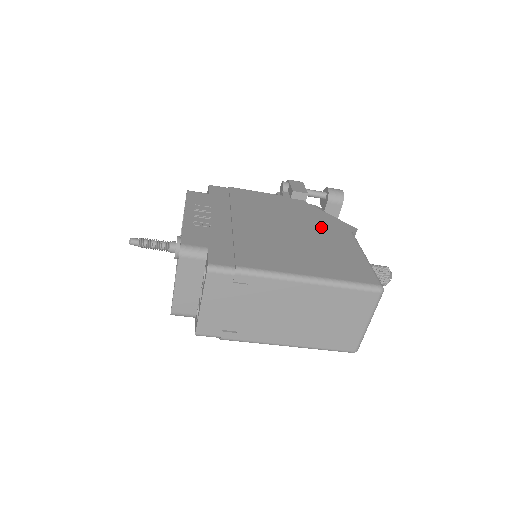
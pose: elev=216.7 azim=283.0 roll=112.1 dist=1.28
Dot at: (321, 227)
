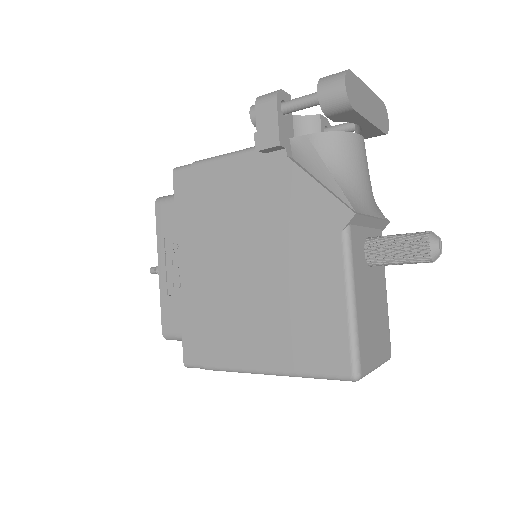
Dot at: (297, 236)
